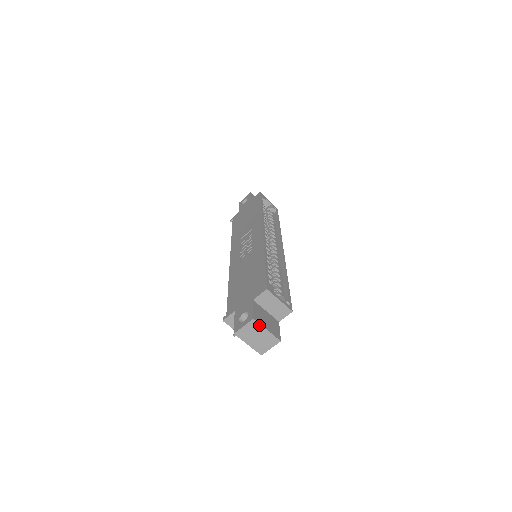
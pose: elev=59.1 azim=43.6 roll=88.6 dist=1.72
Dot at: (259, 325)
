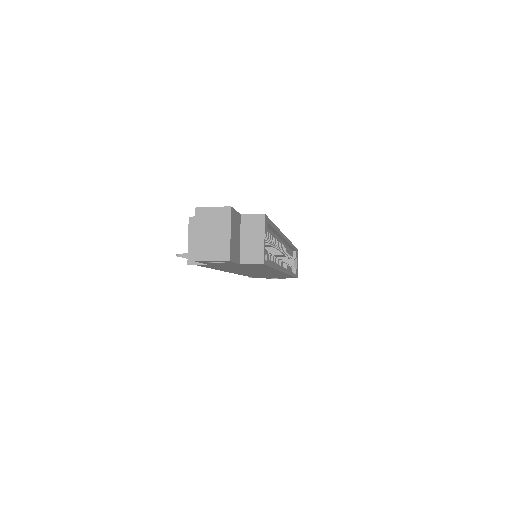
Dot at: (229, 219)
